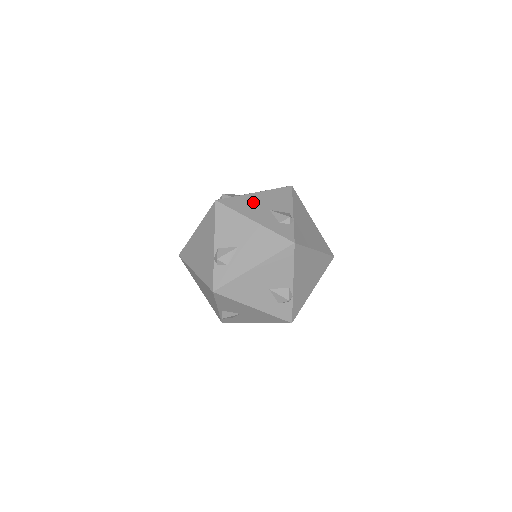
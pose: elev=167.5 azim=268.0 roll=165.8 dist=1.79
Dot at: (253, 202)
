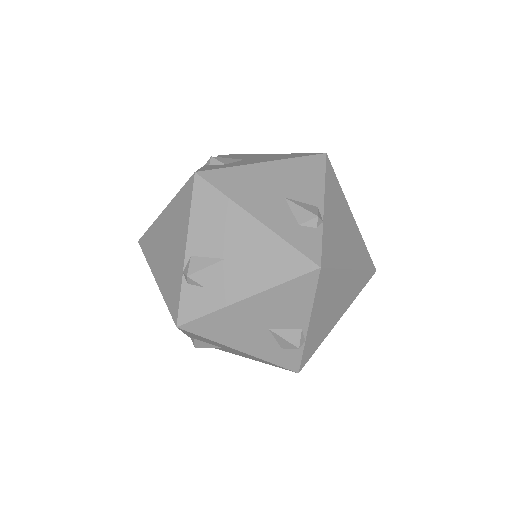
Dot at: (259, 180)
